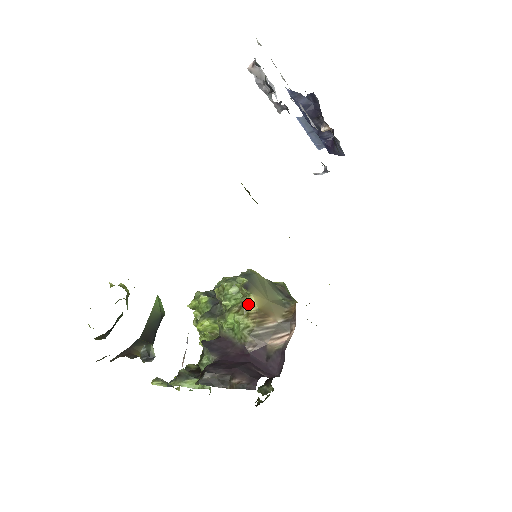
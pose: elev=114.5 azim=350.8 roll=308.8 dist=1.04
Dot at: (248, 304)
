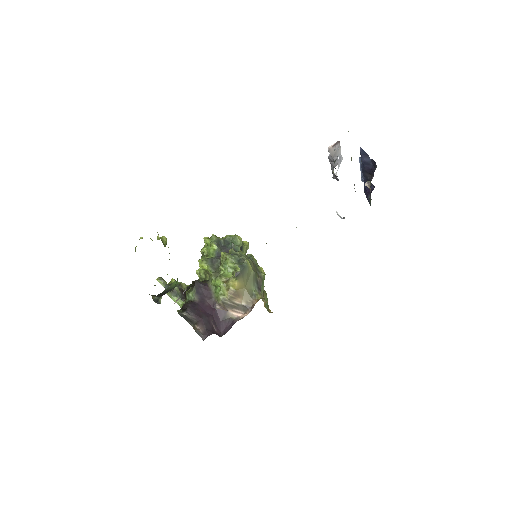
Dot at: (232, 283)
